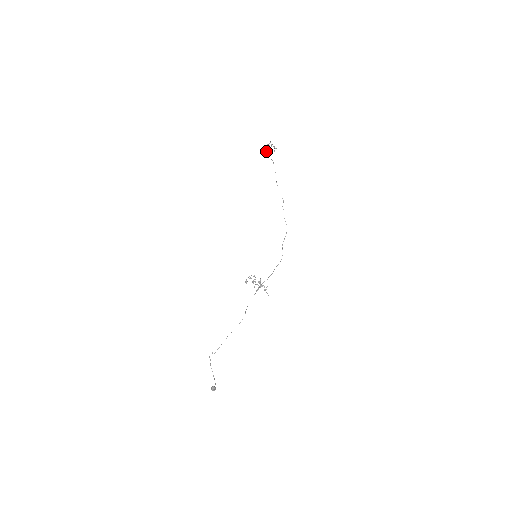
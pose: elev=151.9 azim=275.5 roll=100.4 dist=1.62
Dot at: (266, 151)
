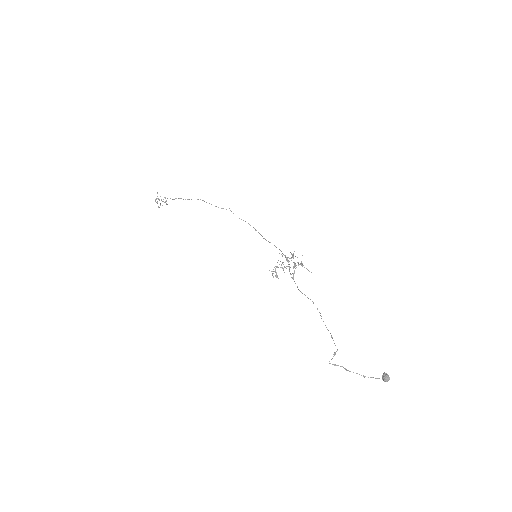
Dot at: (160, 203)
